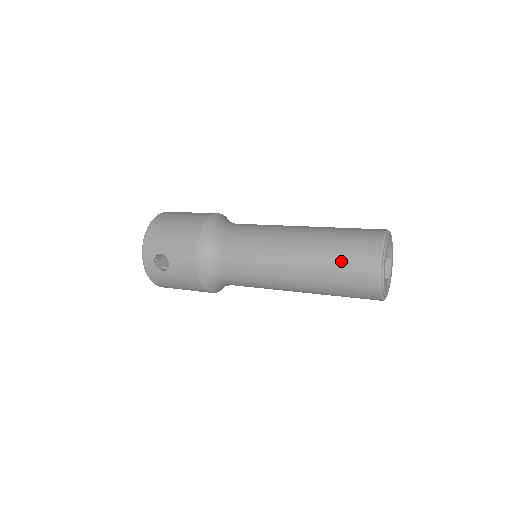
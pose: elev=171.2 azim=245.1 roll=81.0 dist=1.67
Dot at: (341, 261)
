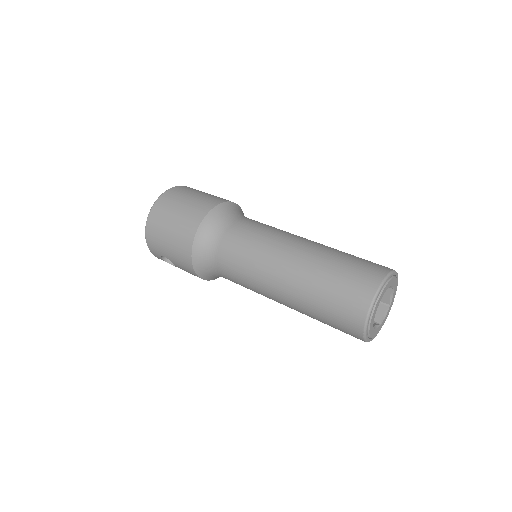
Dot at: (326, 317)
